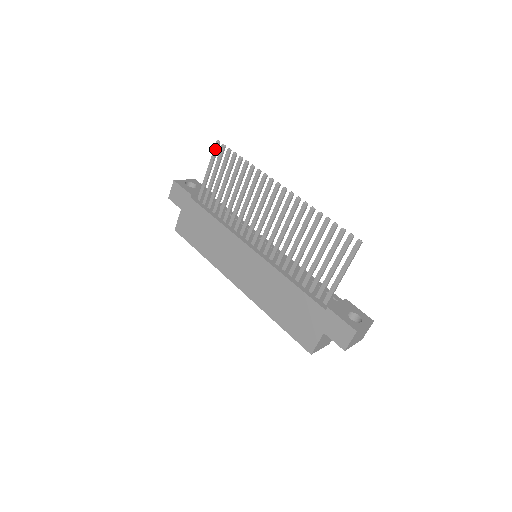
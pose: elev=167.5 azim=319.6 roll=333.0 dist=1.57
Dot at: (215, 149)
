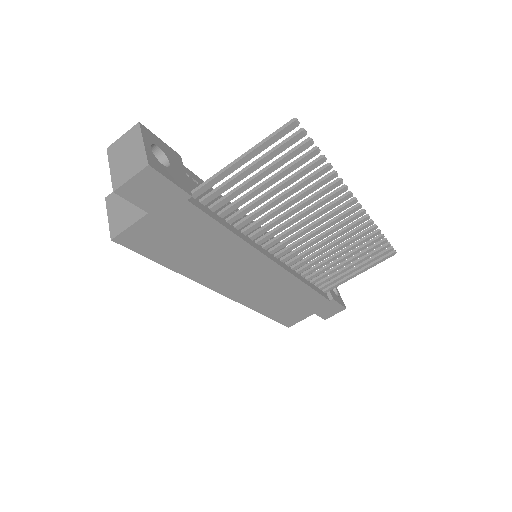
Dot at: (284, 133)
